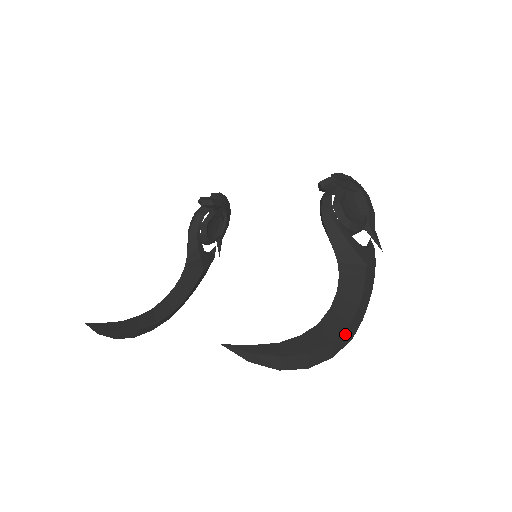
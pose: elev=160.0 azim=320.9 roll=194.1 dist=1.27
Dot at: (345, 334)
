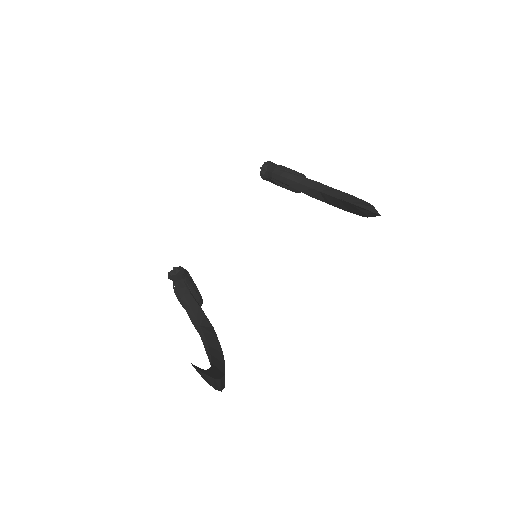
Dot at: occluded
